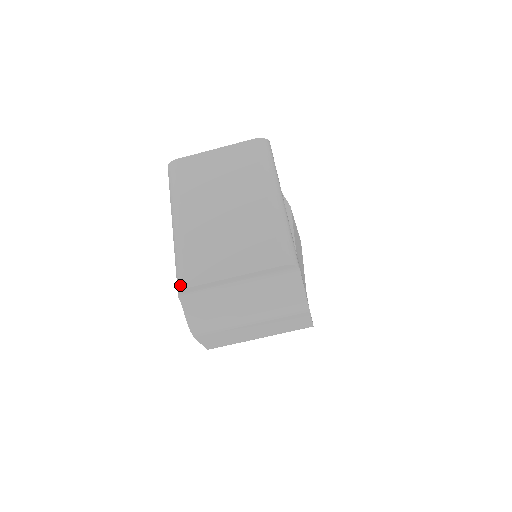
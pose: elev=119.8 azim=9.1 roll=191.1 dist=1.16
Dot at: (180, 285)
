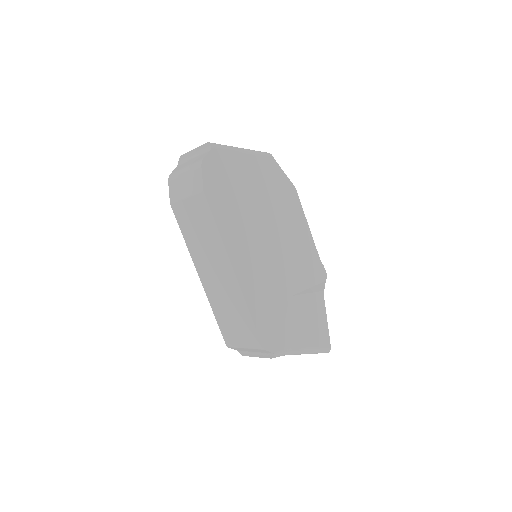
Dot at: occluded
